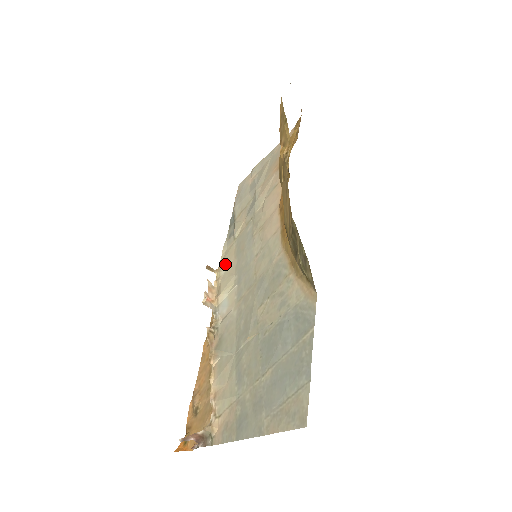
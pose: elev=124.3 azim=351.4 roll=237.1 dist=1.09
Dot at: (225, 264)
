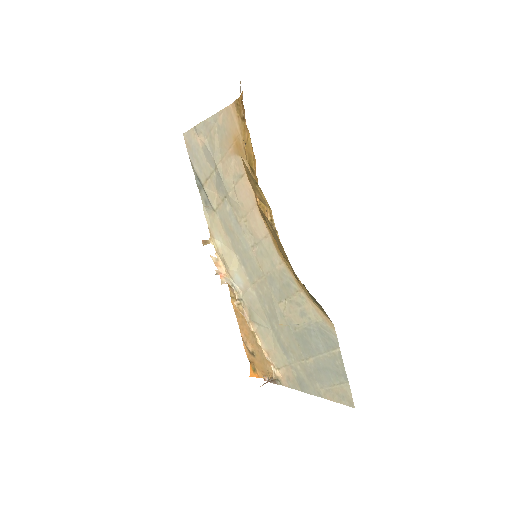
Dot at: (217, 236)
